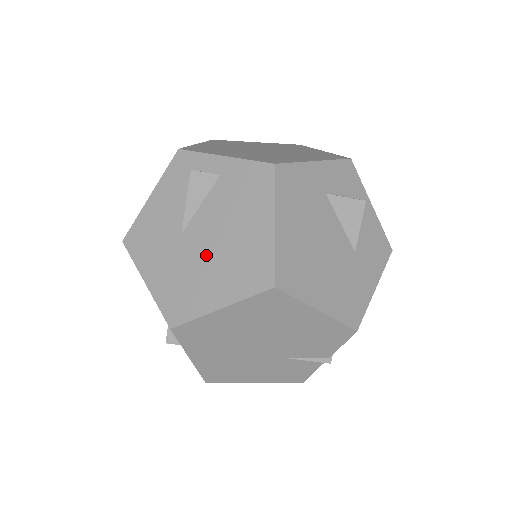
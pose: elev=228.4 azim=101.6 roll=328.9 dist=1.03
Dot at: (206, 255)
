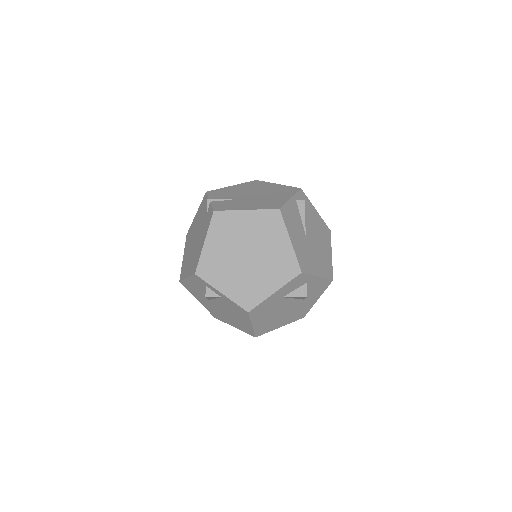
Dot at: (223, 313)
